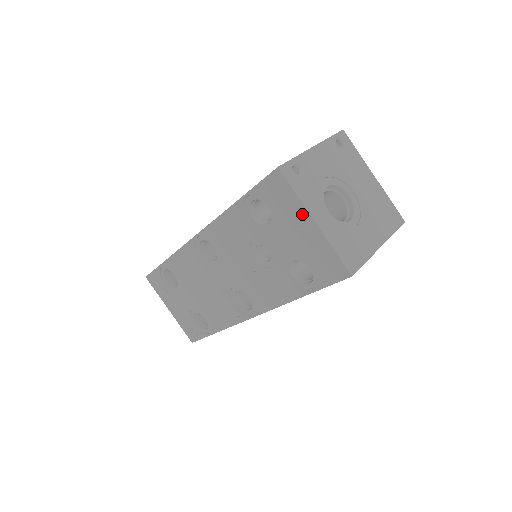
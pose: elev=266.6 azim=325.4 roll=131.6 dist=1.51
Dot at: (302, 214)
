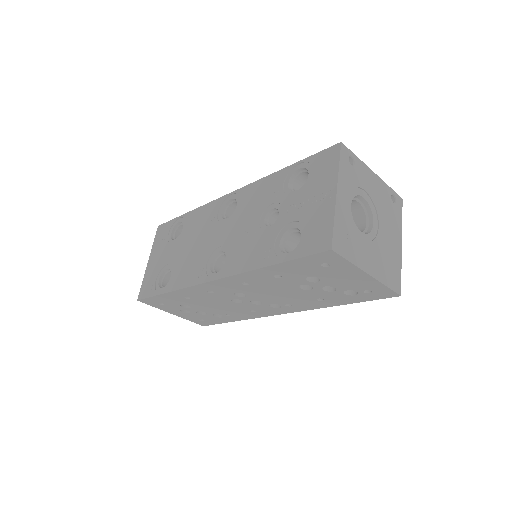
Dot at: (331, 184)
